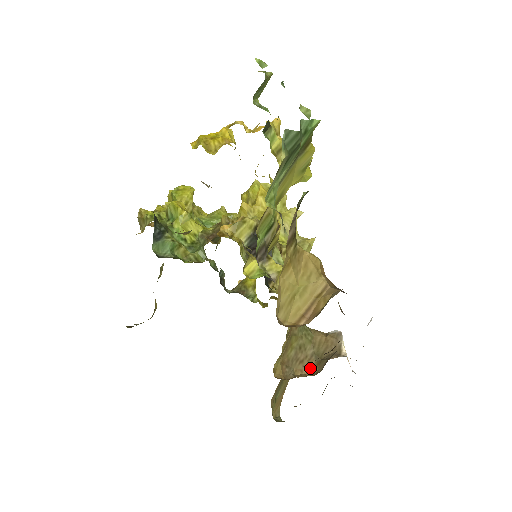
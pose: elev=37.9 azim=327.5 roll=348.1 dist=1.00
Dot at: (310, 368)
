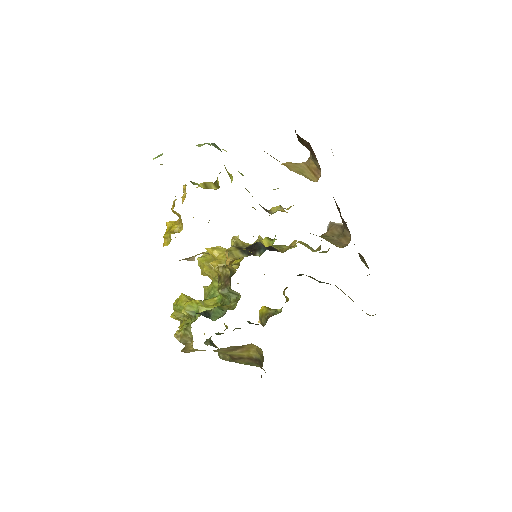
Dot at: (345, 241)
